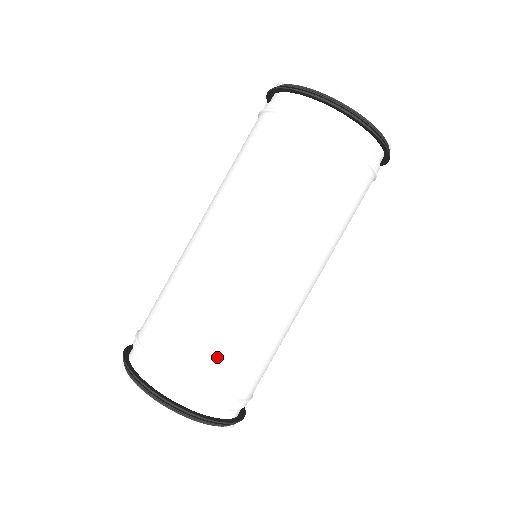
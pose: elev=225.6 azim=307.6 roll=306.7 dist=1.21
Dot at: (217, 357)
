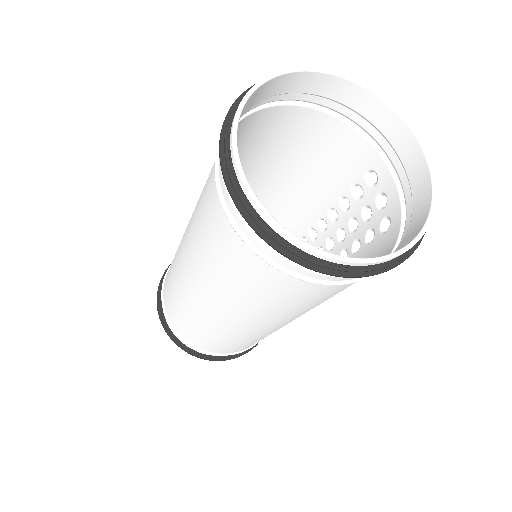
Dot at: (206, 343)
